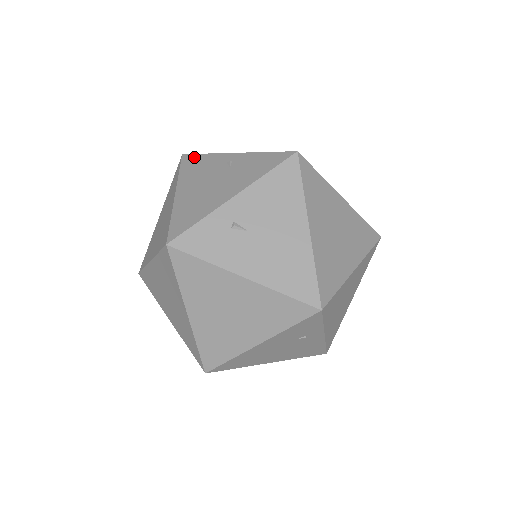
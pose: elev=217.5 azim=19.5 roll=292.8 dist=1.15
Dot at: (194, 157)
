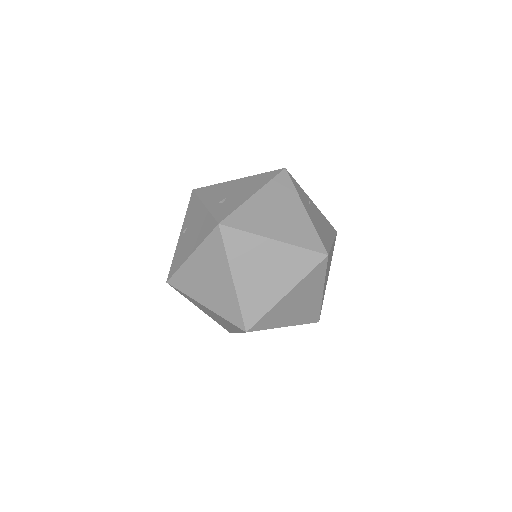
Dot at: (172, 267)
